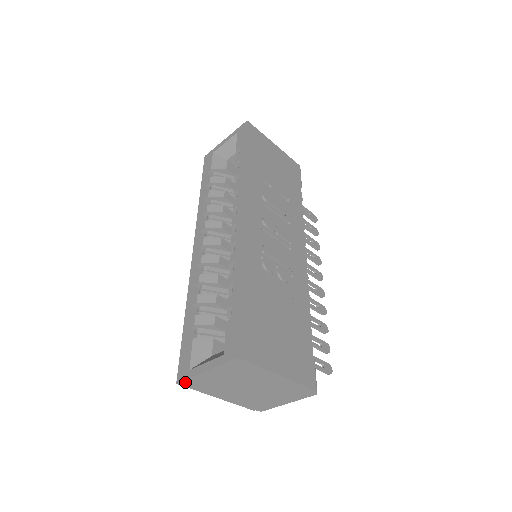
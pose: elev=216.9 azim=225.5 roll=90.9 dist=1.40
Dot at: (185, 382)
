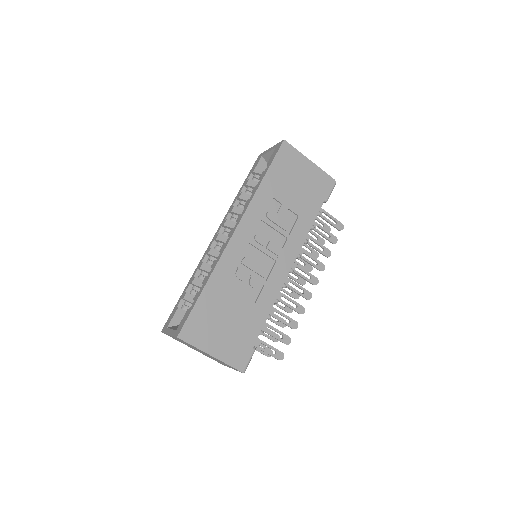
Dot at: occluded
